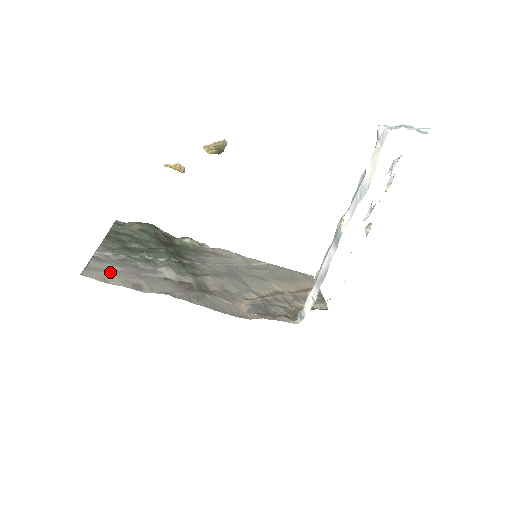
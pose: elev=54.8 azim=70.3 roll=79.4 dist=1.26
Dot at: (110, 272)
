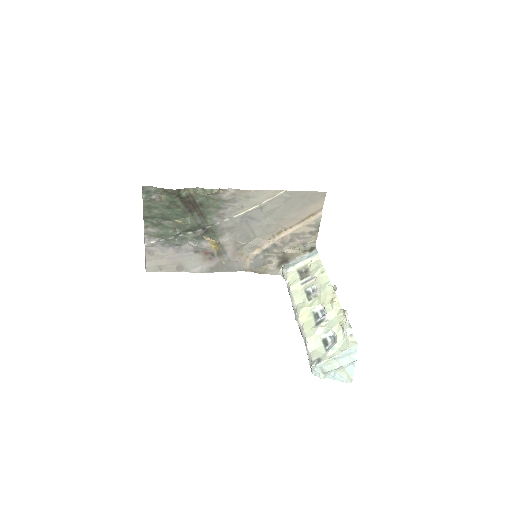
Dot at: (160, 262)
